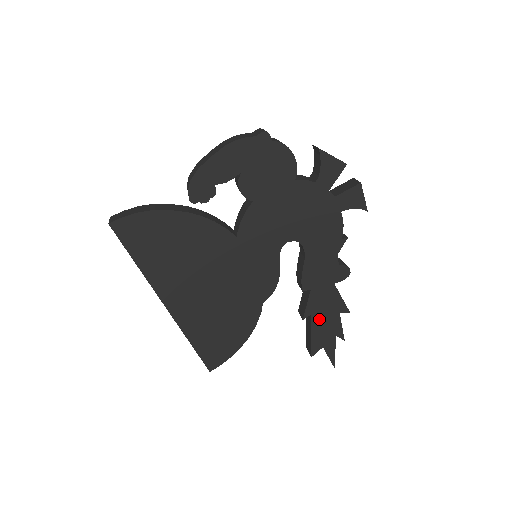
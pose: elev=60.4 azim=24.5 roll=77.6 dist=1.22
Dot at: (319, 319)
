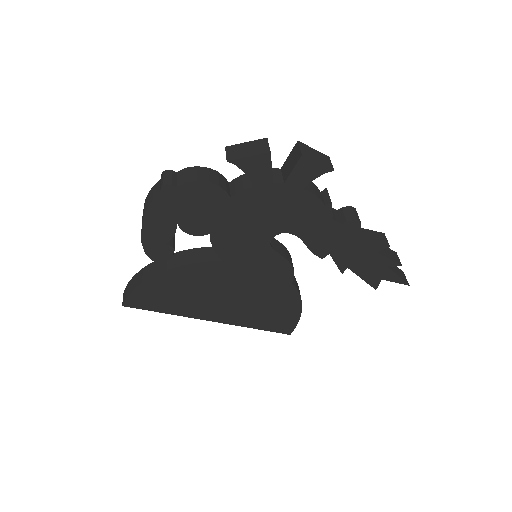
Dot at: (359, 266)
